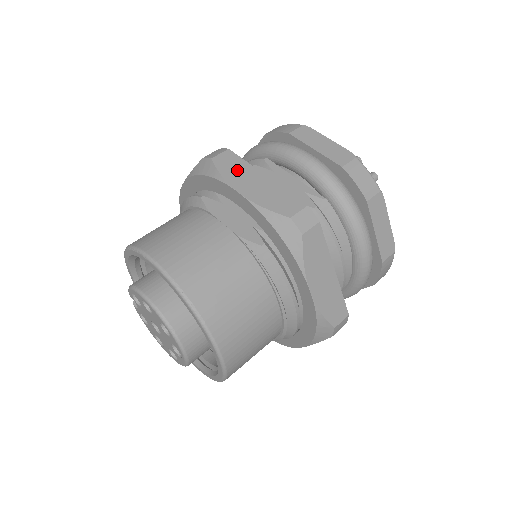
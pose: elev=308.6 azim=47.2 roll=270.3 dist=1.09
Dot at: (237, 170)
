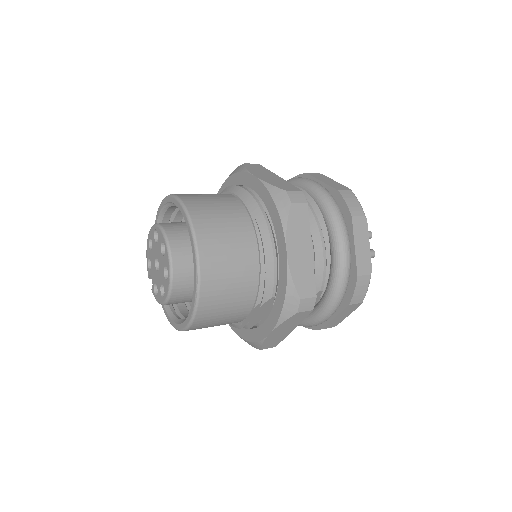
Dot at: occluded
